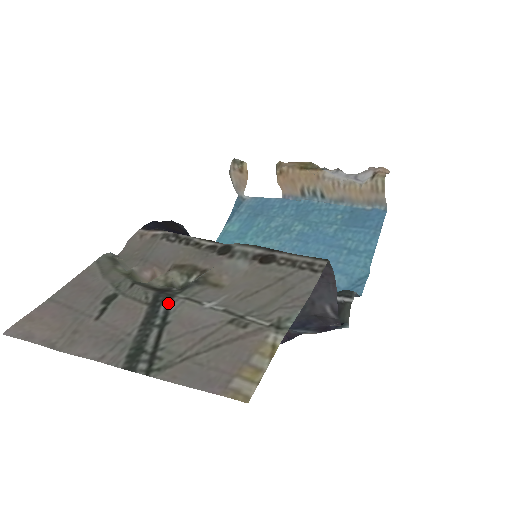
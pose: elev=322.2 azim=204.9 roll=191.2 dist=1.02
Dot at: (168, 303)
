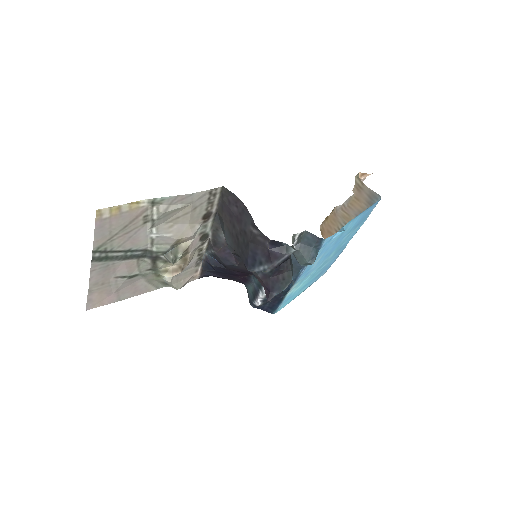
Dot at: (143, 251)
